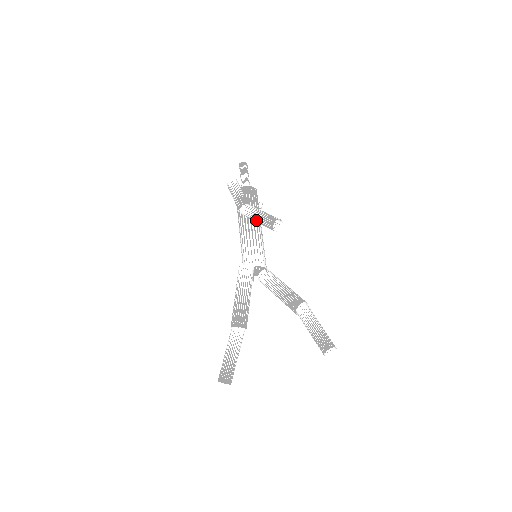
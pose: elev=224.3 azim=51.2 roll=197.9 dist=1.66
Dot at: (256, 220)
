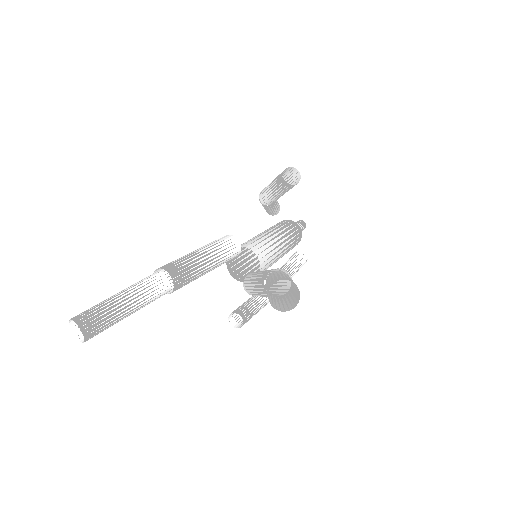
Dot at: (270, 186)
